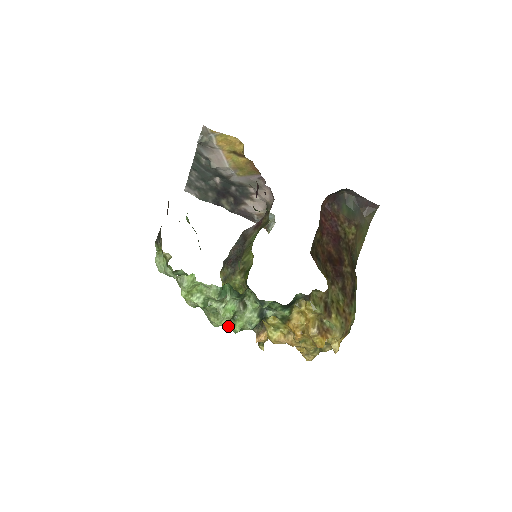
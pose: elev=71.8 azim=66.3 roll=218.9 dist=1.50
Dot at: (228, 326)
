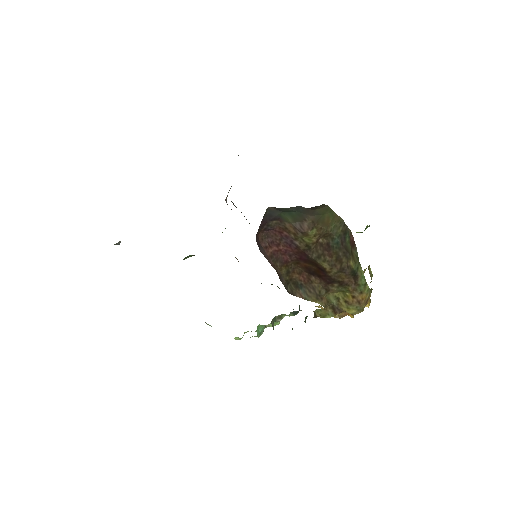
Dot at: occluded
